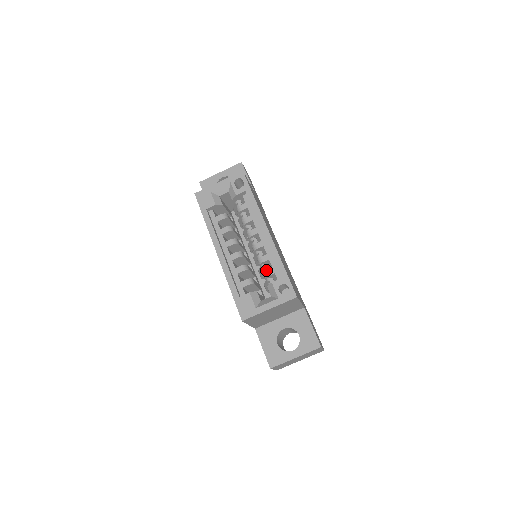
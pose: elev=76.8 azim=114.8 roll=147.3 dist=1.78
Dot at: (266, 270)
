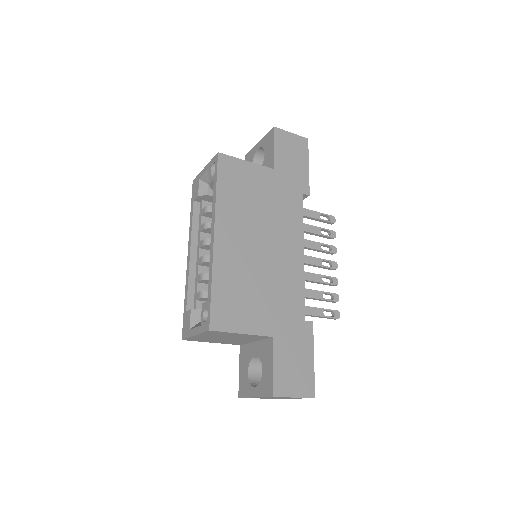
Dot at: occluded
